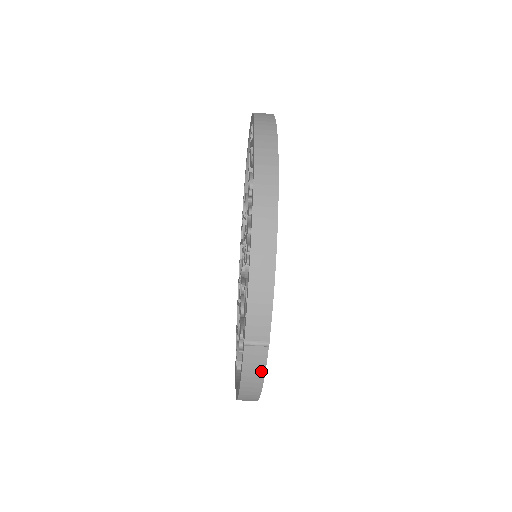
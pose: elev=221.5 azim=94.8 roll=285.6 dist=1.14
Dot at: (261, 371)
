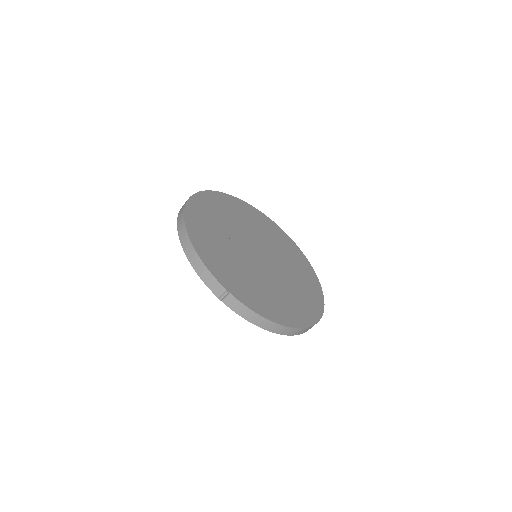
Dot at: (244, 307)
